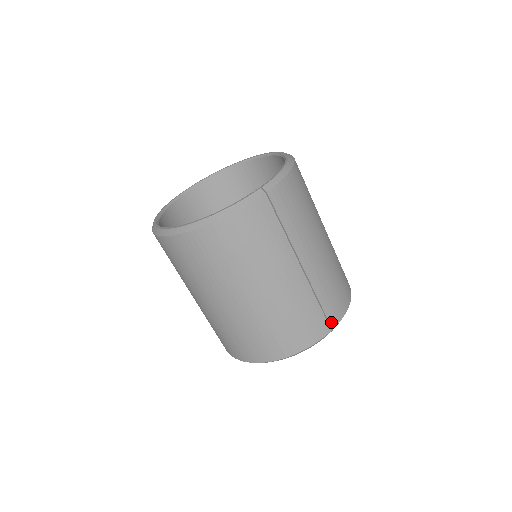
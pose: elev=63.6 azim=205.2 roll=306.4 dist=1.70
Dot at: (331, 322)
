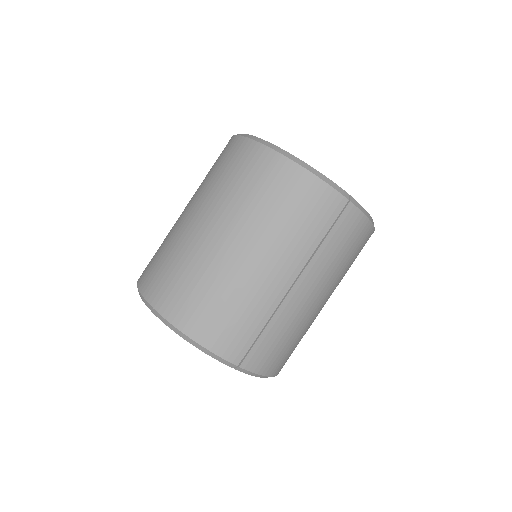
Dot at: (247, 359)
